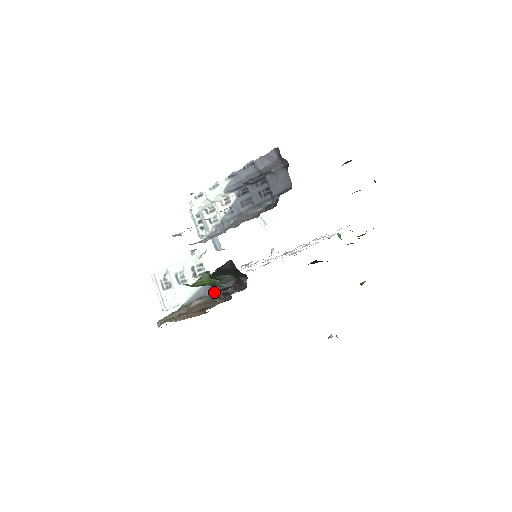
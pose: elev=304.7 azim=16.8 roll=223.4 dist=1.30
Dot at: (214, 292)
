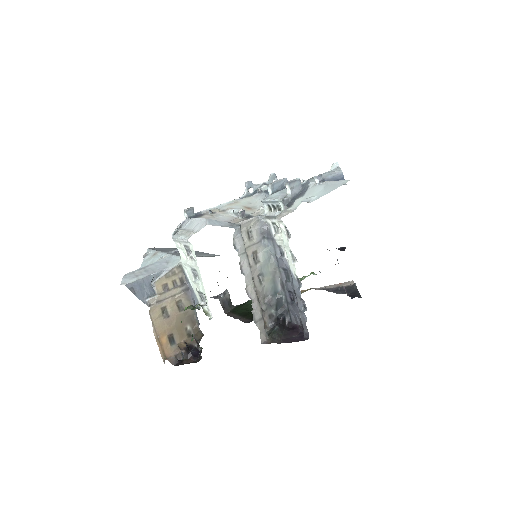
Dot at: (194, 304)
